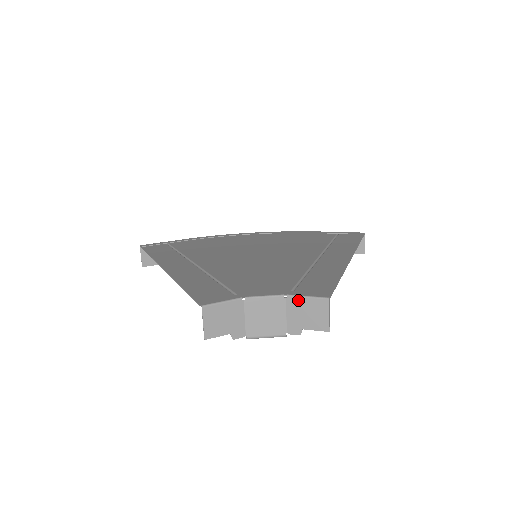
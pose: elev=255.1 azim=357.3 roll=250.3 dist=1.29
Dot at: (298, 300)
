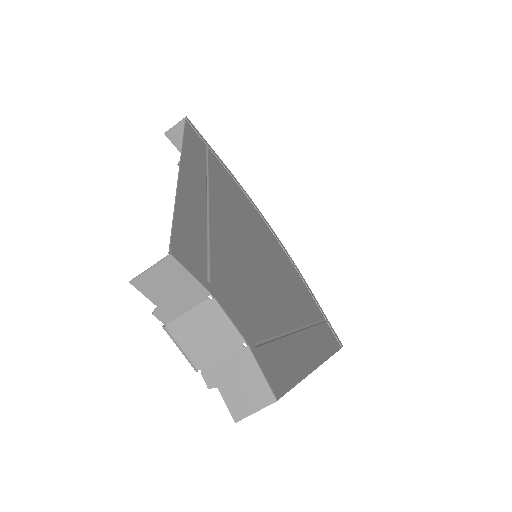
Dot at: (250, 363)
